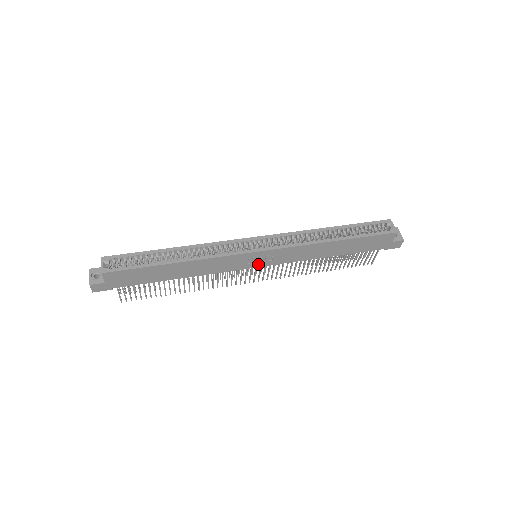
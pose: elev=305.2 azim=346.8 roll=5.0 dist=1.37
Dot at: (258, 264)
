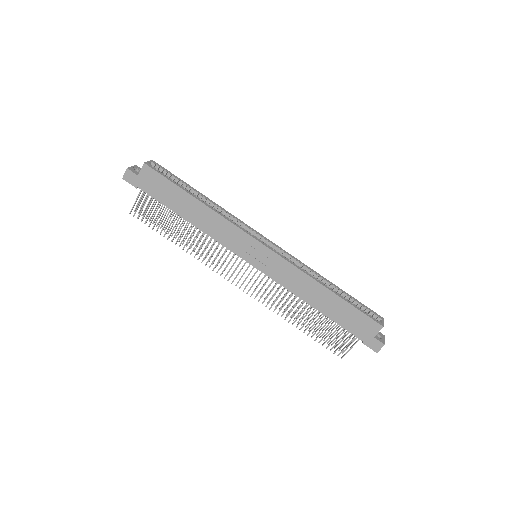
Dot at: (253, 261)
